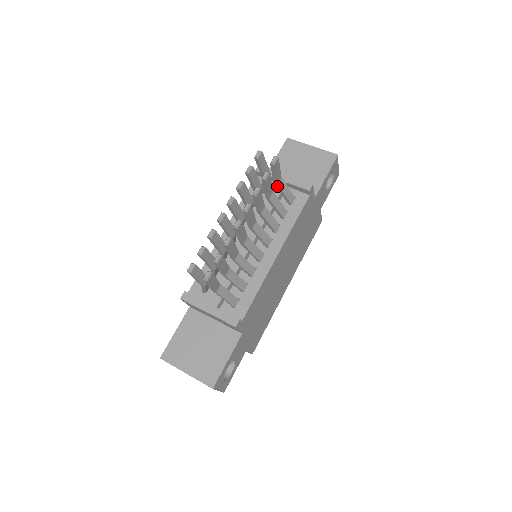
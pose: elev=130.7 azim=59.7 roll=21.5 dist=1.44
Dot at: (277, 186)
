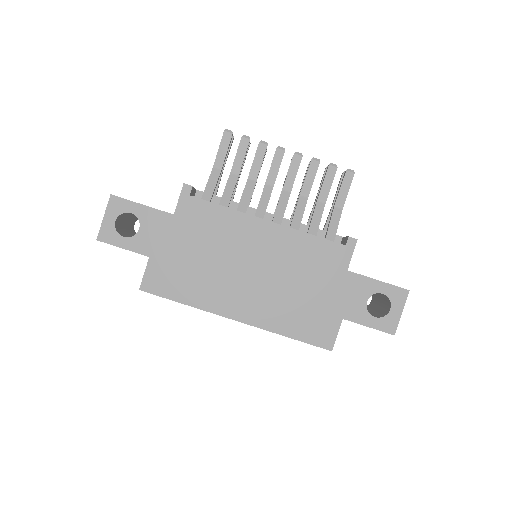
Dot at: (333, 211)
